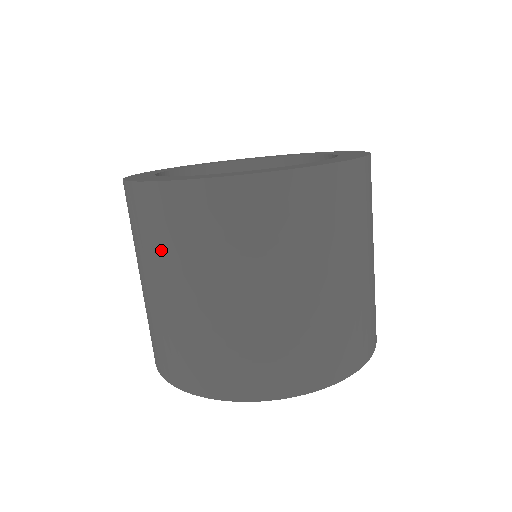
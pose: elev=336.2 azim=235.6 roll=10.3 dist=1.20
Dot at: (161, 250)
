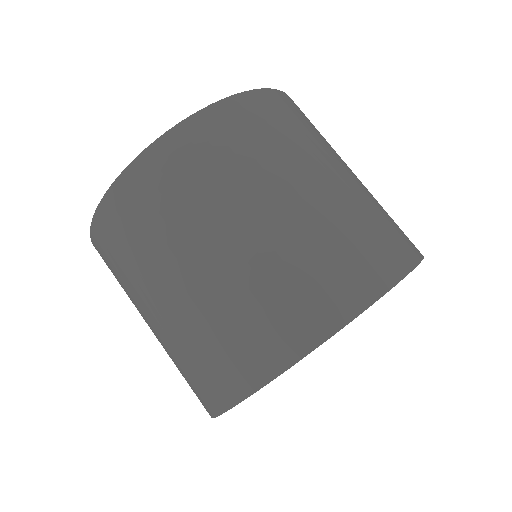
Dot at: (159, 235)
